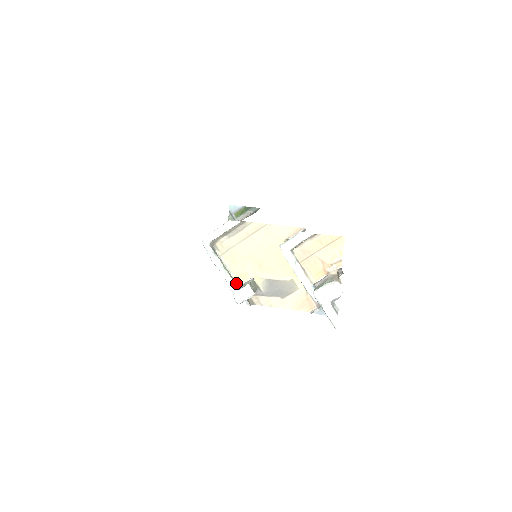
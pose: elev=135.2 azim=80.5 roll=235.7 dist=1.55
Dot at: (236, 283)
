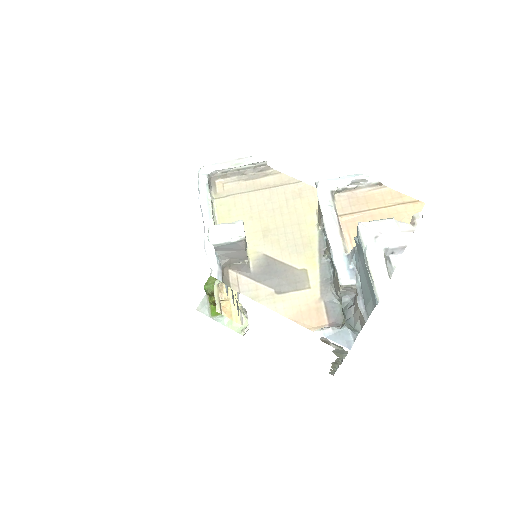
Dot at: occluded
